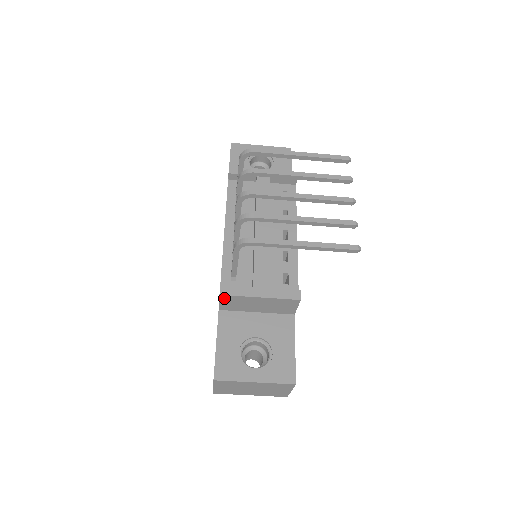
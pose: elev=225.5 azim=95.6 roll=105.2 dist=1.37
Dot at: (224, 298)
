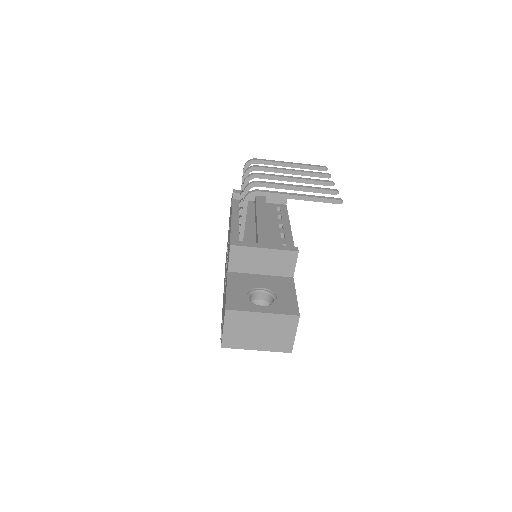
Dot at: (234, 251)
